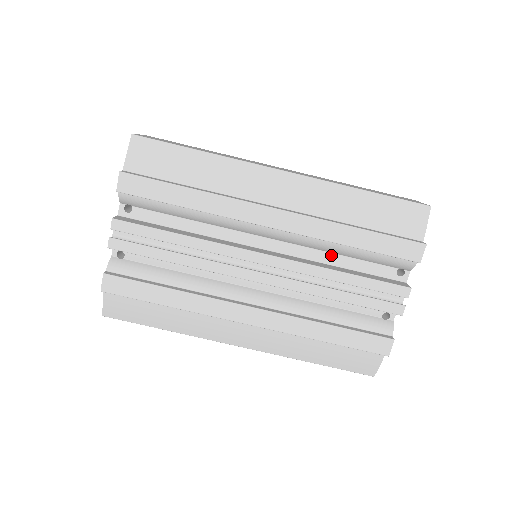
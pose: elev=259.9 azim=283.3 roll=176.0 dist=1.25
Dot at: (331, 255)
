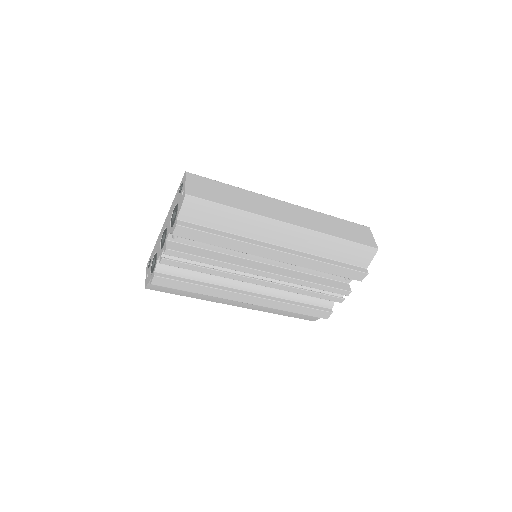
Dot at: occluded
